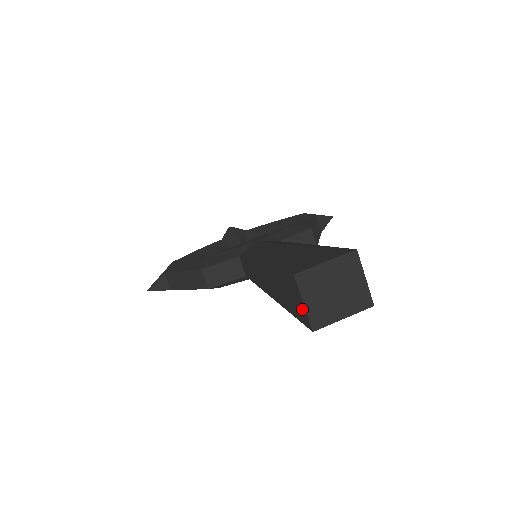
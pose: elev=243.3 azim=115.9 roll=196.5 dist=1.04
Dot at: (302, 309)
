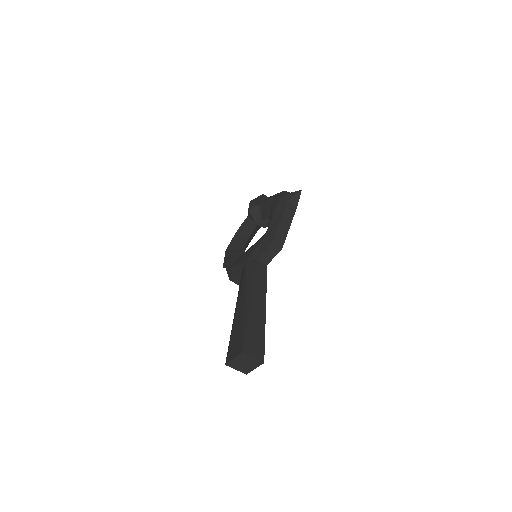
Dot at: occluded
